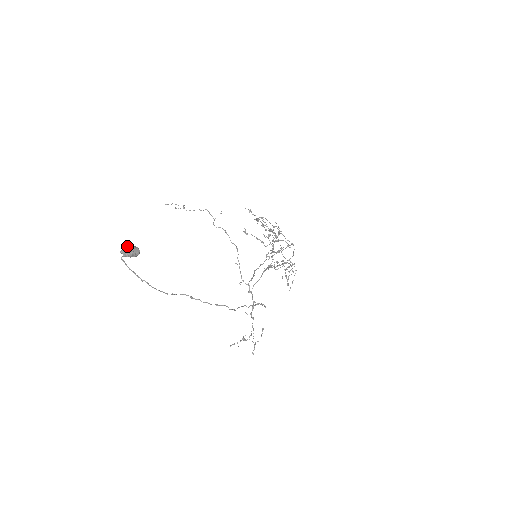
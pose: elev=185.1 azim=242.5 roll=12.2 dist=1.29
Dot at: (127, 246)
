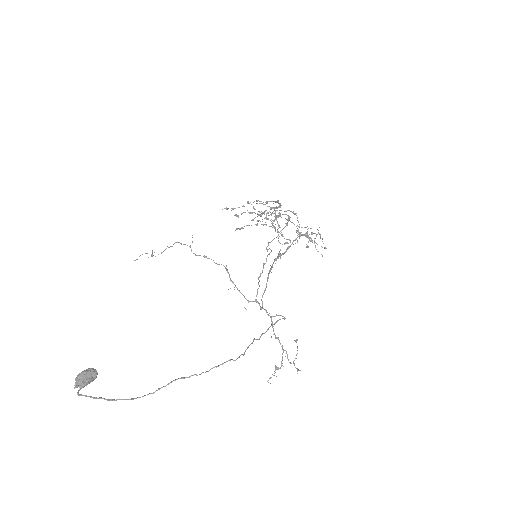
Dot at: (77, 377)
